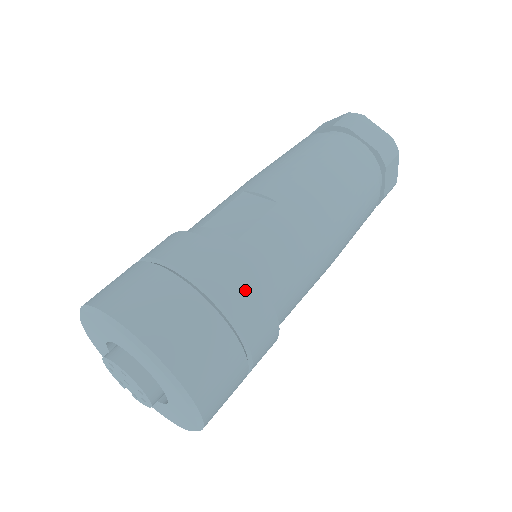
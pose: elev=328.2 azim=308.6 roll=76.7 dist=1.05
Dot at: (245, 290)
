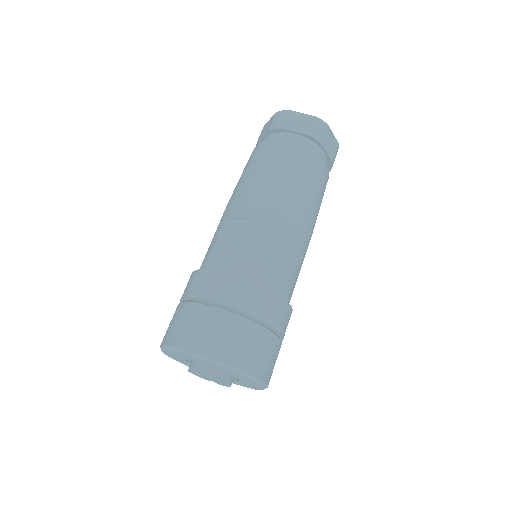
Dot at: (252, 293)
